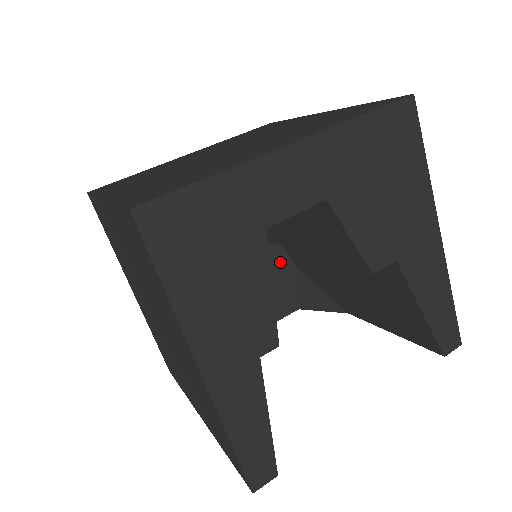
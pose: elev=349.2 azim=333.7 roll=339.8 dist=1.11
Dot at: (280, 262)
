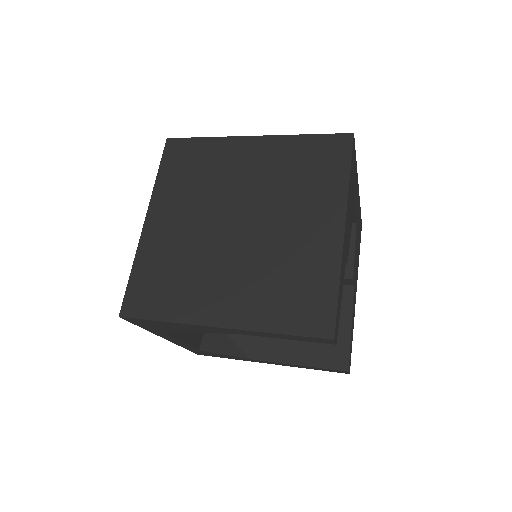
Dot at: occluded
